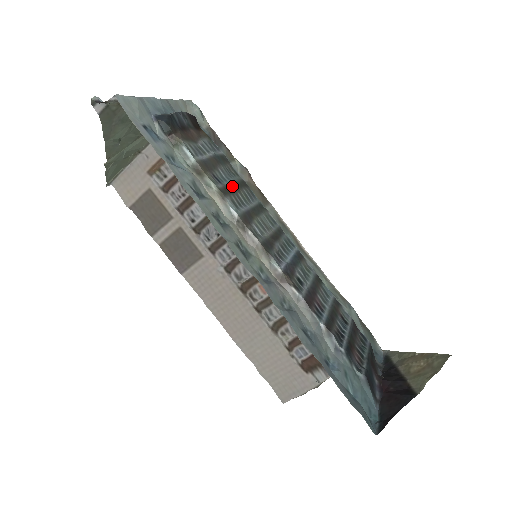
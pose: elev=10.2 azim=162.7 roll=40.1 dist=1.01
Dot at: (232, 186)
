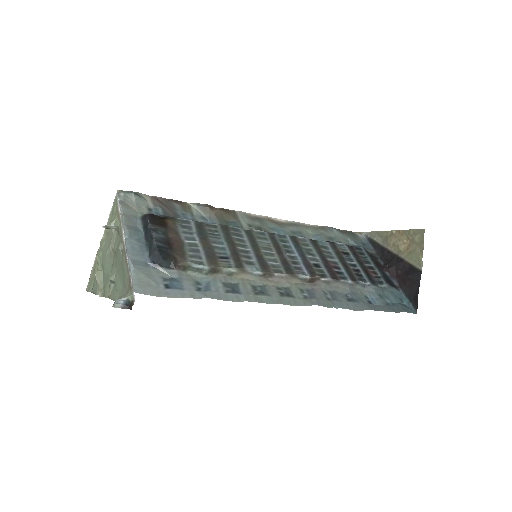
Dot at: (231, 248)
